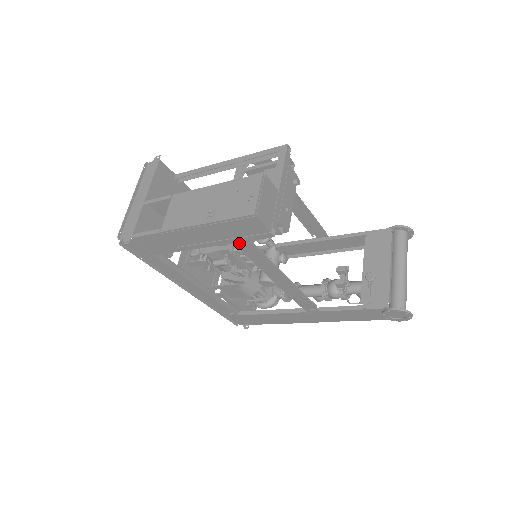
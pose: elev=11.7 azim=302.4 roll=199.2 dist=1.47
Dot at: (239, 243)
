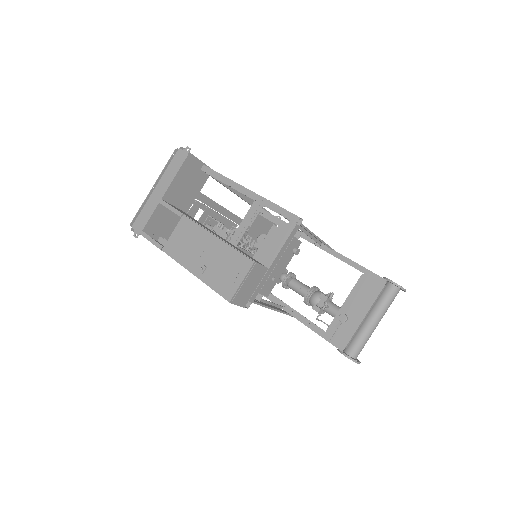
Dot at: occluded
